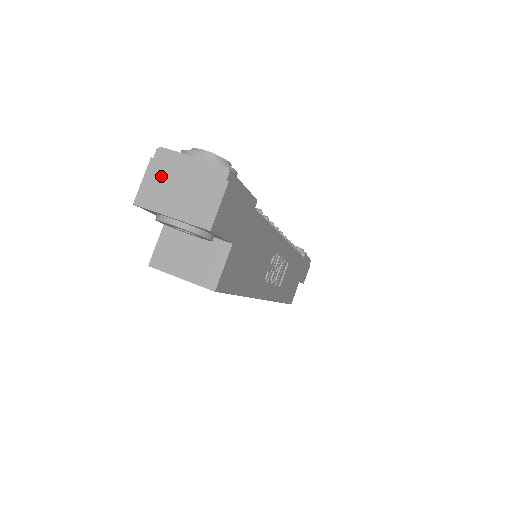
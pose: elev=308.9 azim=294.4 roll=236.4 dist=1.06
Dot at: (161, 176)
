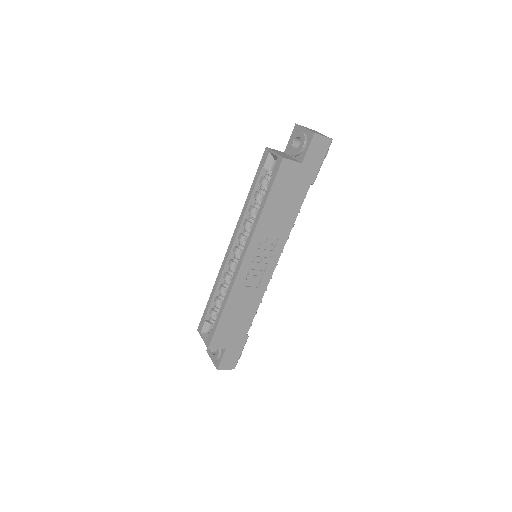
Dot at: (310, 129)
